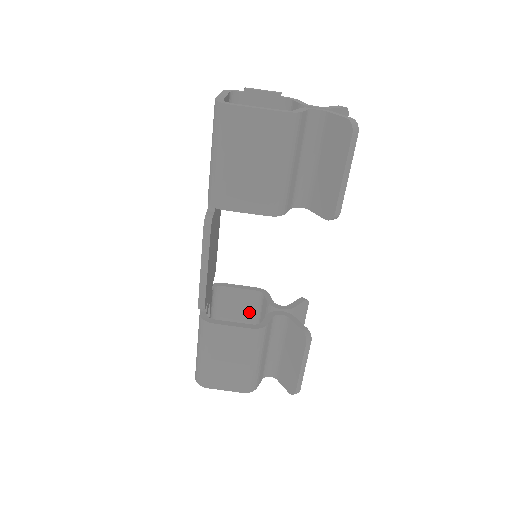
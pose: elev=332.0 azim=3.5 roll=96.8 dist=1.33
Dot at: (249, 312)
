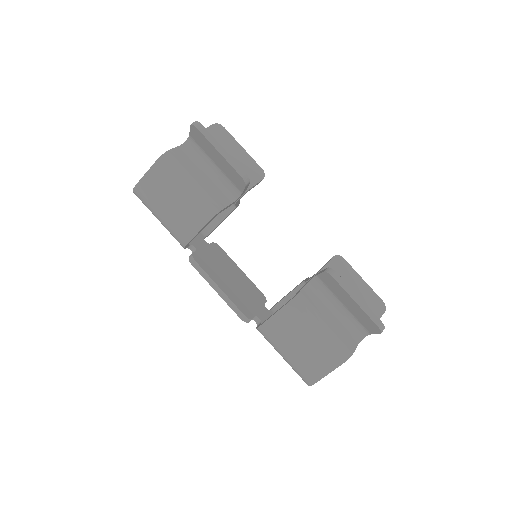
Dot at: occluded
